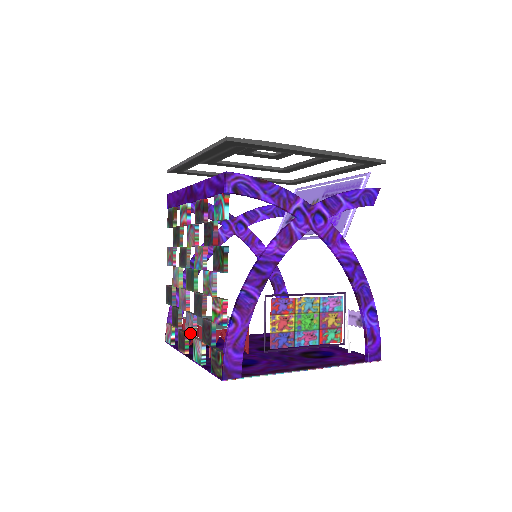
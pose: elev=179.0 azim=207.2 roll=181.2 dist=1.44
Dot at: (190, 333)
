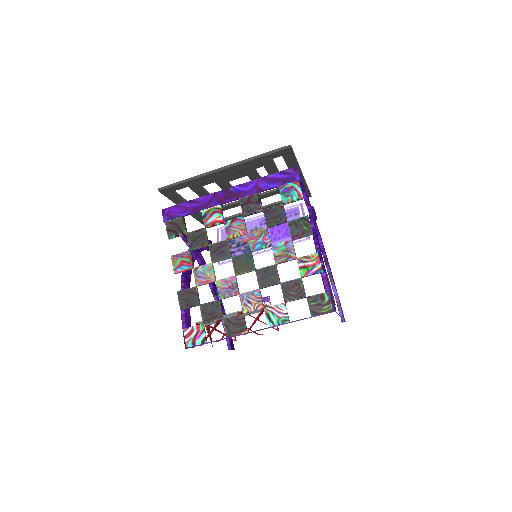
Dot at: (256, 307)
